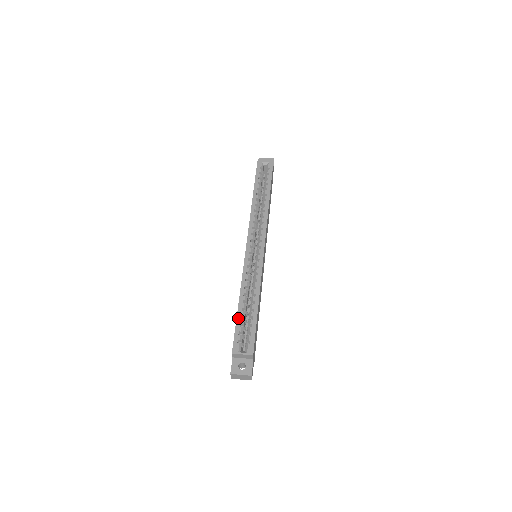
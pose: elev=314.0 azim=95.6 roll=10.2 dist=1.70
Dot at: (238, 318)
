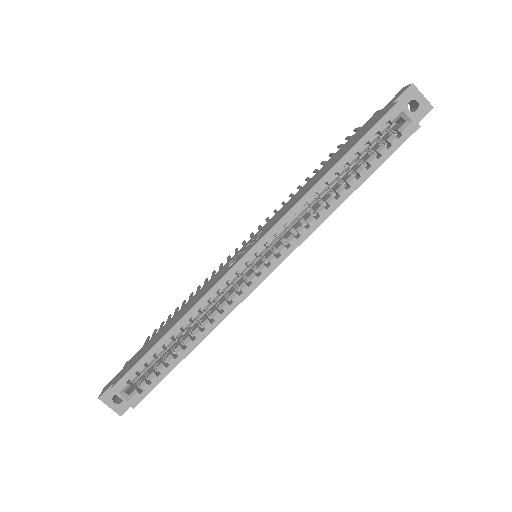
Dot at: (149, 354)
